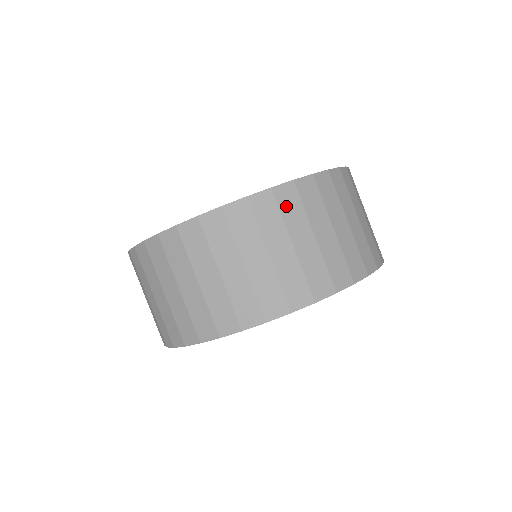
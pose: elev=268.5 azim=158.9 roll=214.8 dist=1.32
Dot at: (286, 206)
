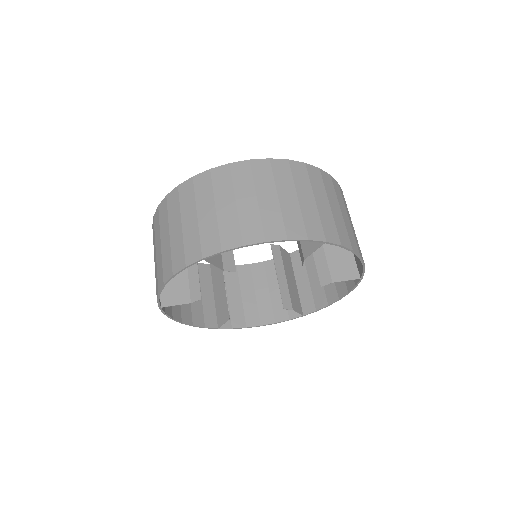
Dot at: (184, 196)
